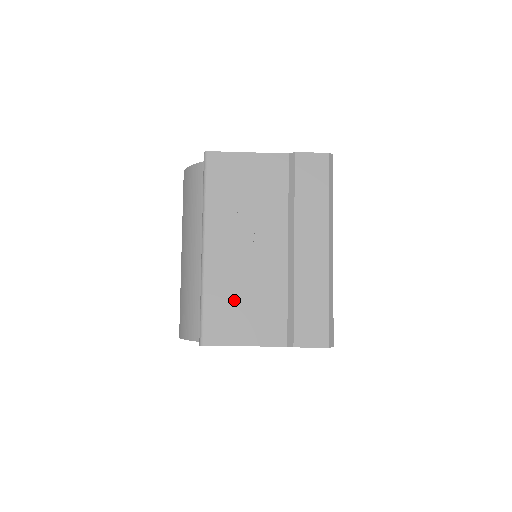
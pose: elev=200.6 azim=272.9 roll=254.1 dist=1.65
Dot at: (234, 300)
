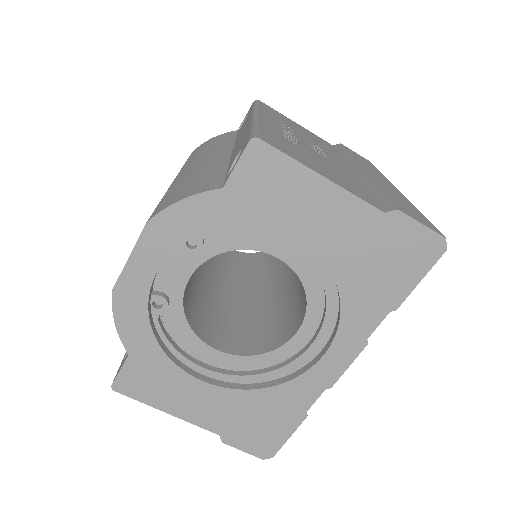
Dot at: (299, 149)
